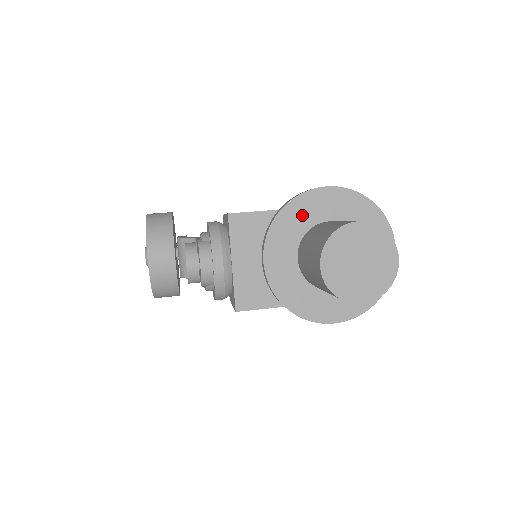
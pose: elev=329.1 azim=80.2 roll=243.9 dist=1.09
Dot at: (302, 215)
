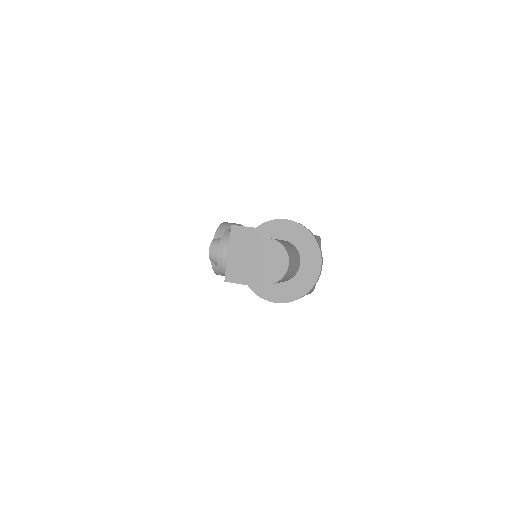
Dot at: (267, 233)
